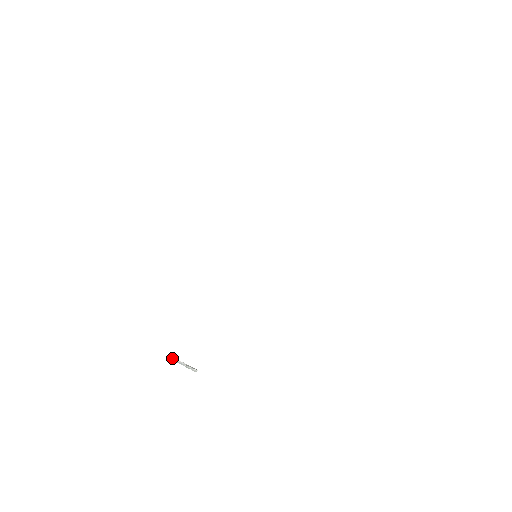
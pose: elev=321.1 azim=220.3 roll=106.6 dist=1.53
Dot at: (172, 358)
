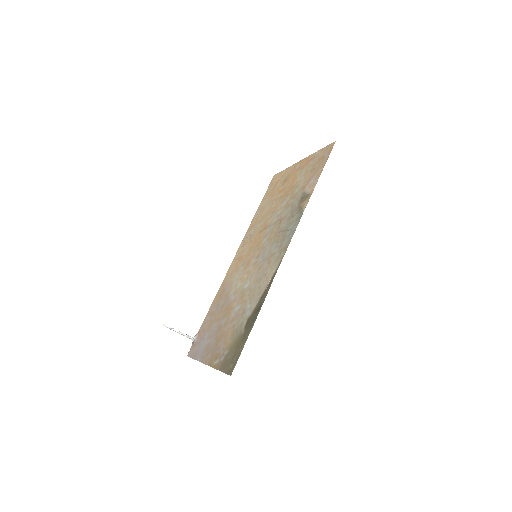
Dot at: occluded
